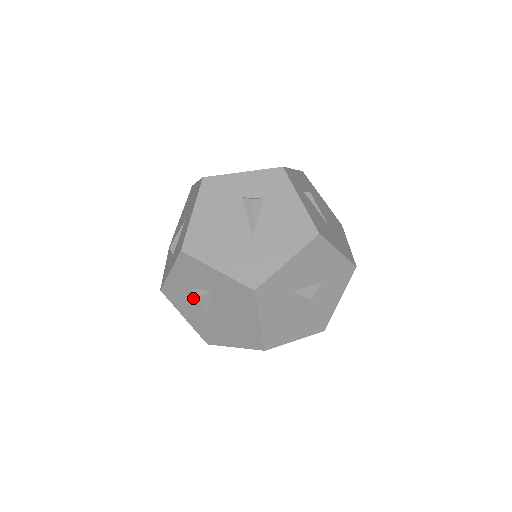
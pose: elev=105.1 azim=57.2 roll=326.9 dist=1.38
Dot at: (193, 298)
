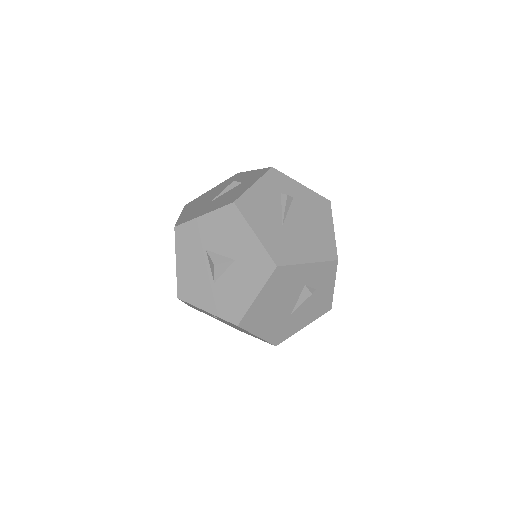
Dot at: occluded
